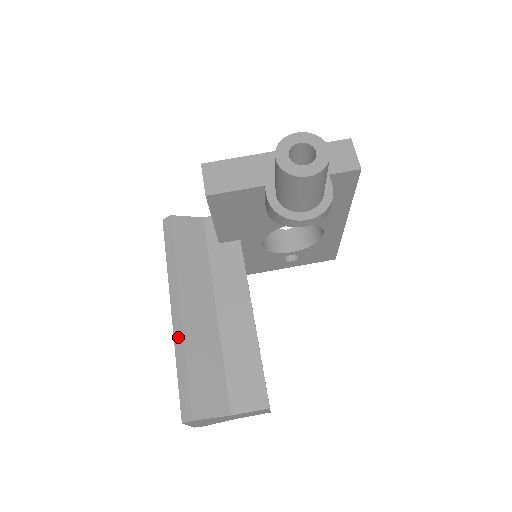
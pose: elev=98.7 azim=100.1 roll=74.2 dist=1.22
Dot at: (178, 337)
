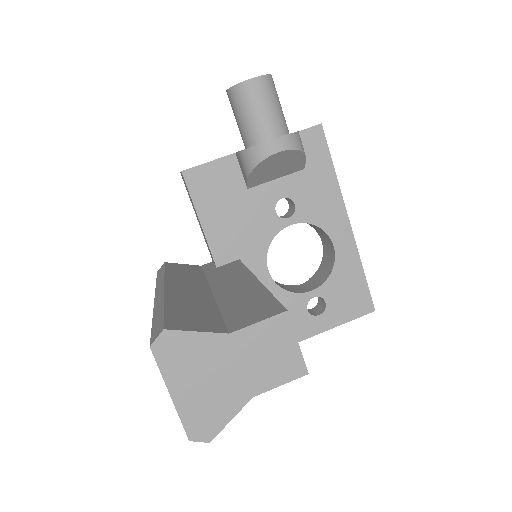
Dot at: (158, 301)
